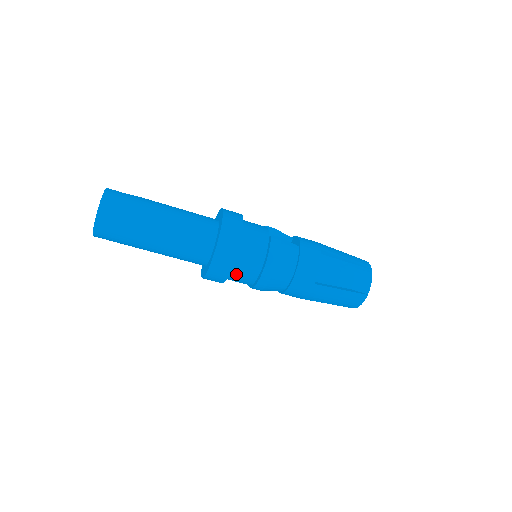
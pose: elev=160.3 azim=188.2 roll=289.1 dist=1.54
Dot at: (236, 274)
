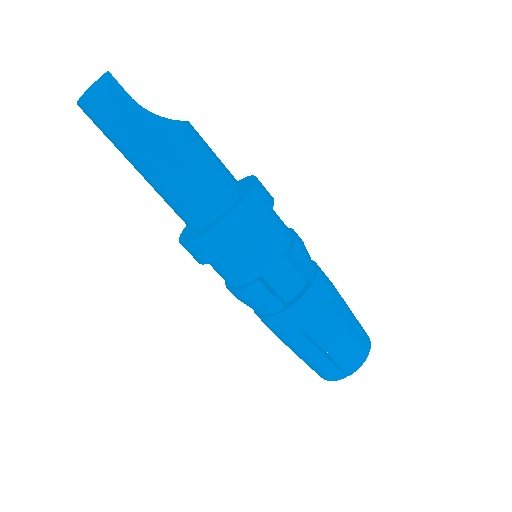
Dot at: occluded
